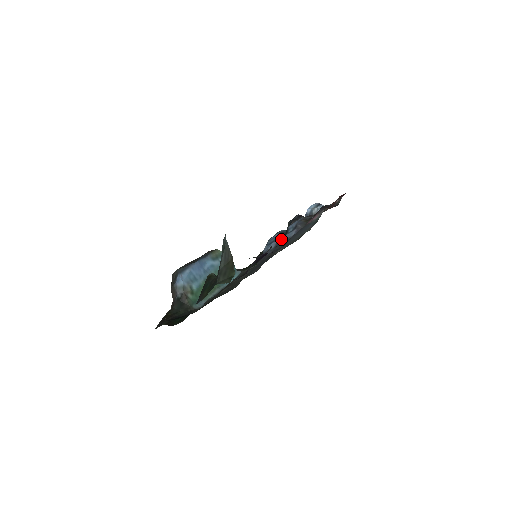
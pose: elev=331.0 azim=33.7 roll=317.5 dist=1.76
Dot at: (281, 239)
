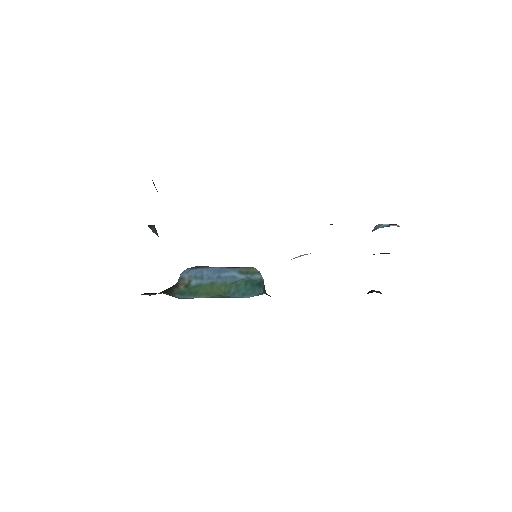
Dot at: (310, 253)
